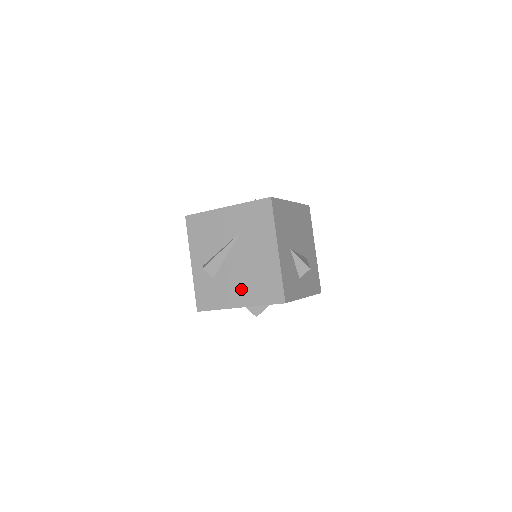
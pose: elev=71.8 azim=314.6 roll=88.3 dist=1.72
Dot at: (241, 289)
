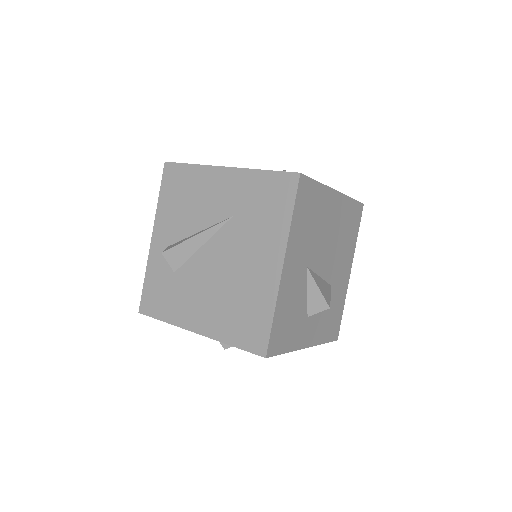
Dot at: (207, 306)
